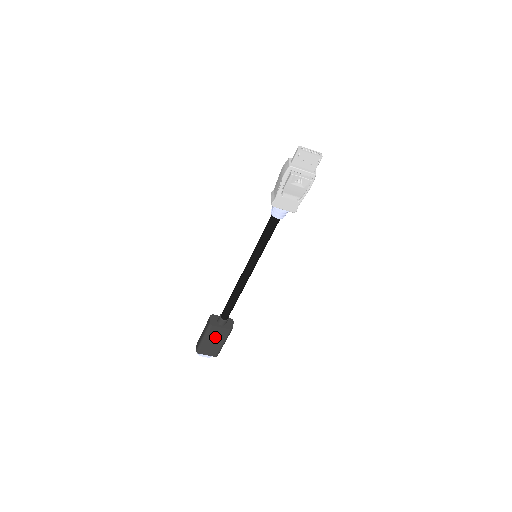
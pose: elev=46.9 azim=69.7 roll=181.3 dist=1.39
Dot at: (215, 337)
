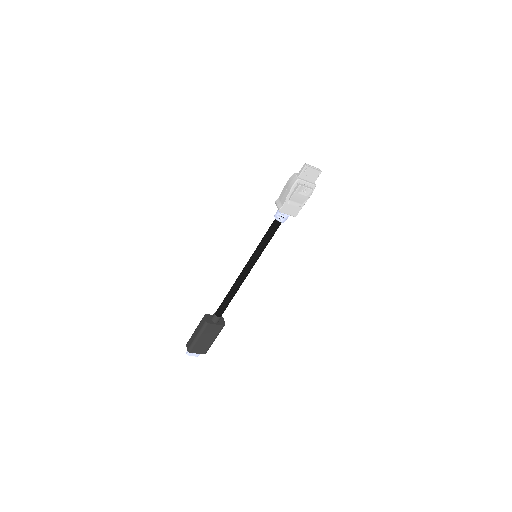
Dot at: (208, 334)
